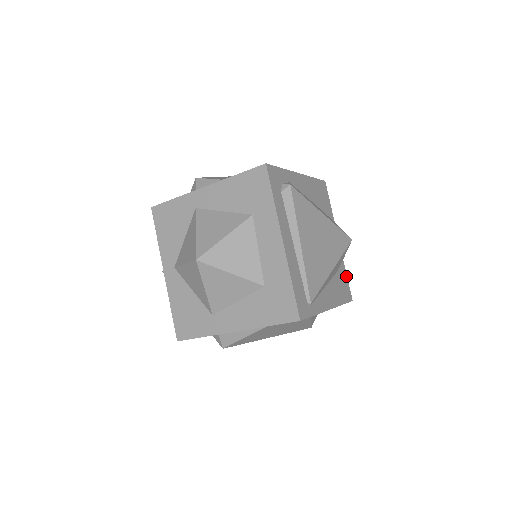
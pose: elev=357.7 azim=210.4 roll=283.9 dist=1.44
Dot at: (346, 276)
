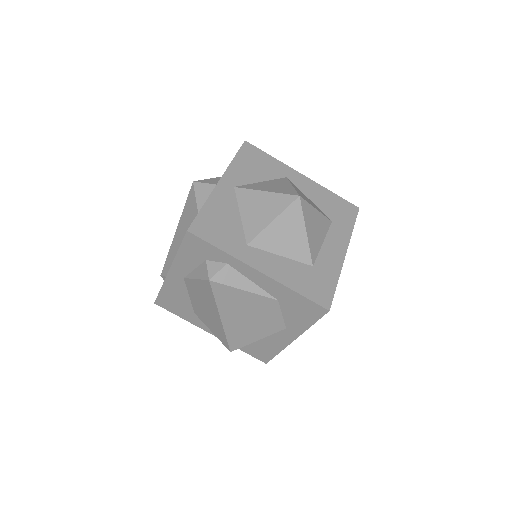
Dot at: occluded
